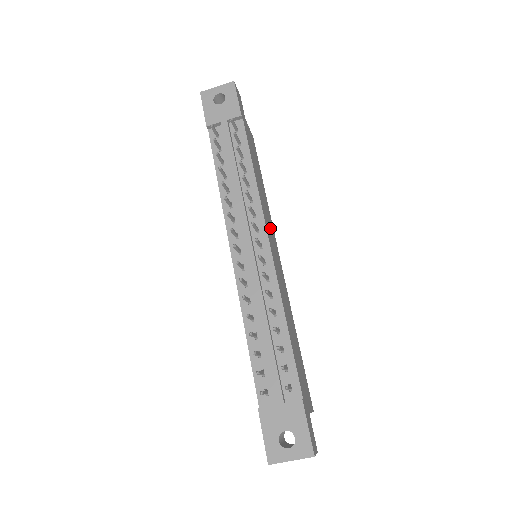
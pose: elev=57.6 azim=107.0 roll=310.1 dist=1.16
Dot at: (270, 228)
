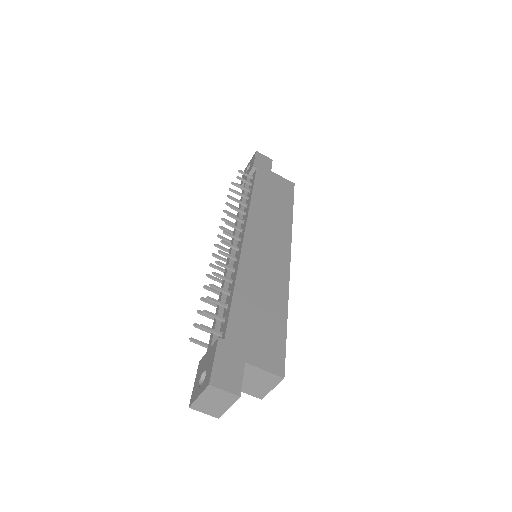
Dot at: (271, 232)
